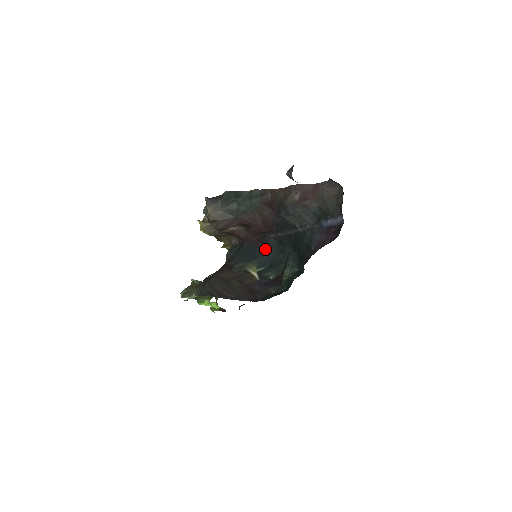
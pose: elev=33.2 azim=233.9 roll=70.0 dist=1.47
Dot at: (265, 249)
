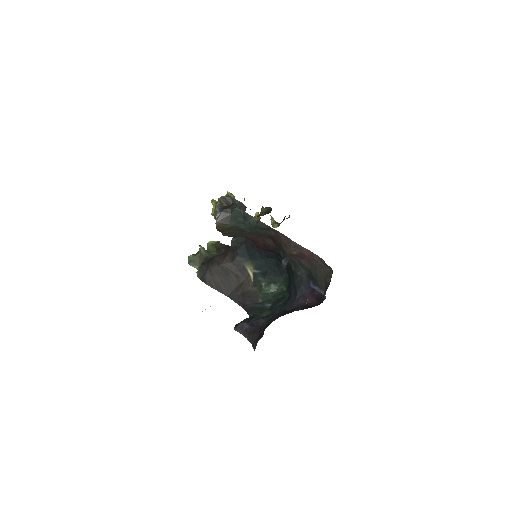
Dot at: (264, 256)
